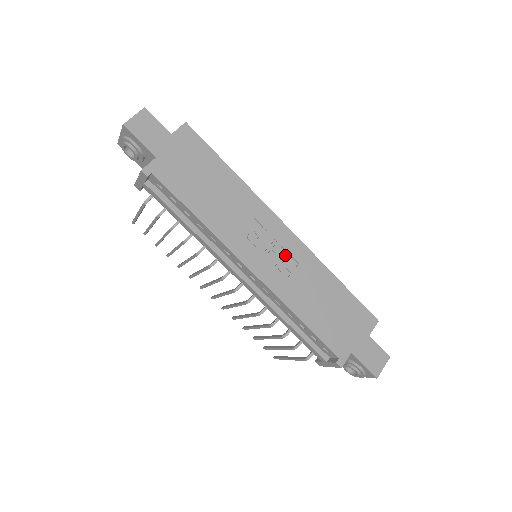
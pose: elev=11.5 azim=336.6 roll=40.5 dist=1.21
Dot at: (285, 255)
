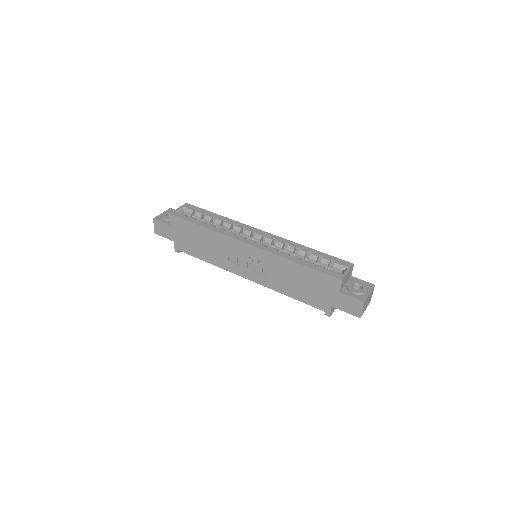
Dot at: (257, 262)
